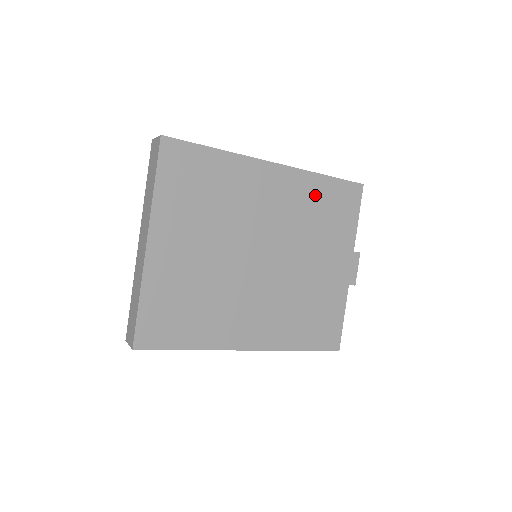
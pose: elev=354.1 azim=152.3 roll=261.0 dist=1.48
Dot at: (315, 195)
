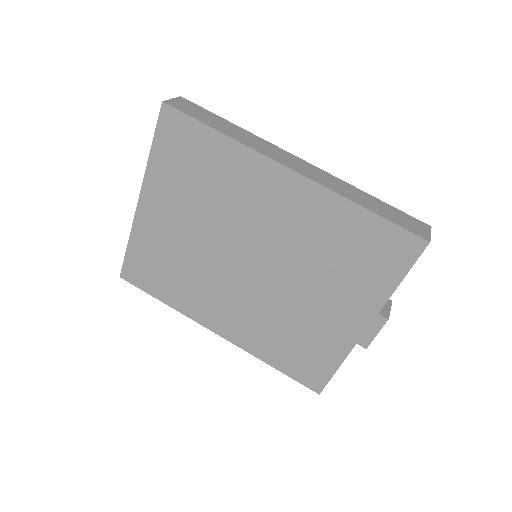
Dot at: (340, 226)
